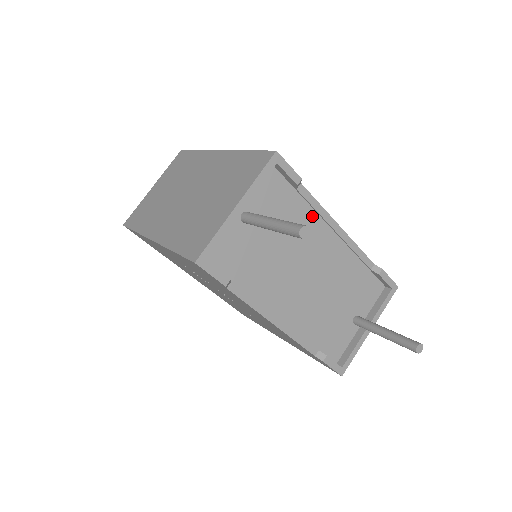
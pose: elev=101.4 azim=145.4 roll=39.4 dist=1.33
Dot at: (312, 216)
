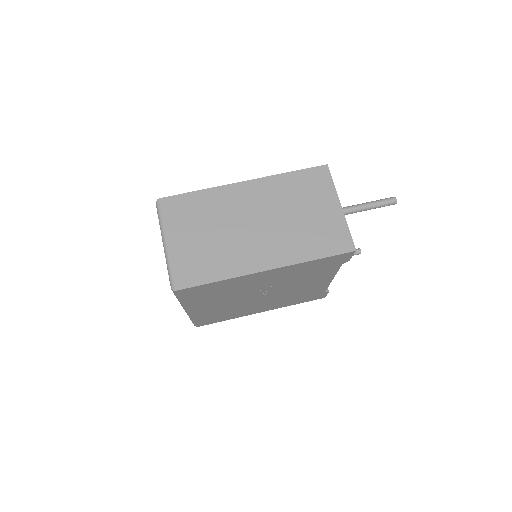
Dot at: occluded
